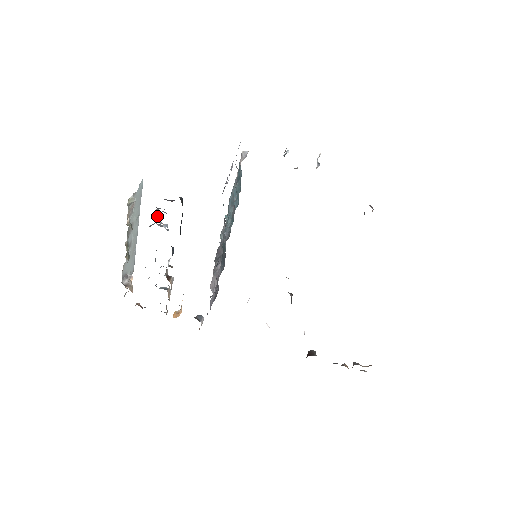
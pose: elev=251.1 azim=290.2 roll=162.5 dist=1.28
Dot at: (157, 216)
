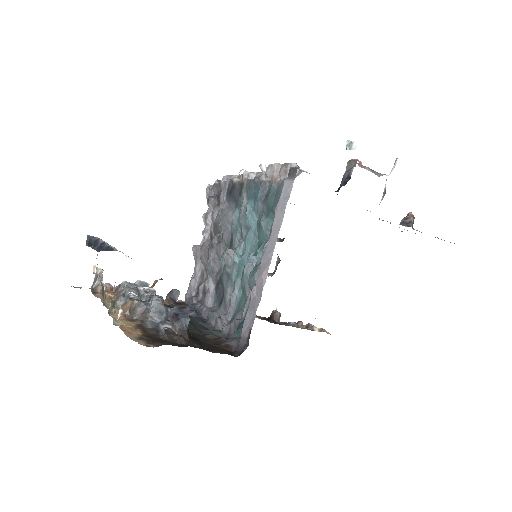
Dot at: occluded
